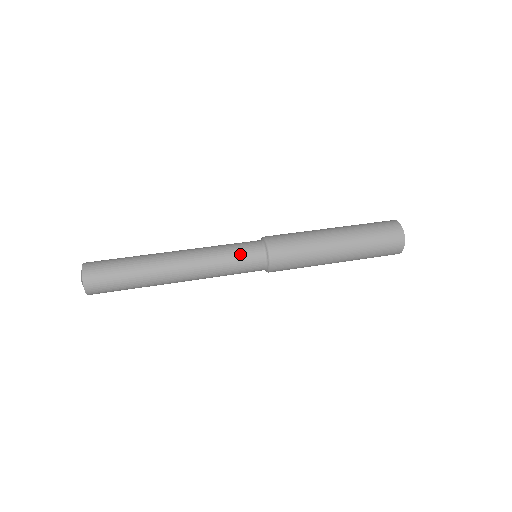
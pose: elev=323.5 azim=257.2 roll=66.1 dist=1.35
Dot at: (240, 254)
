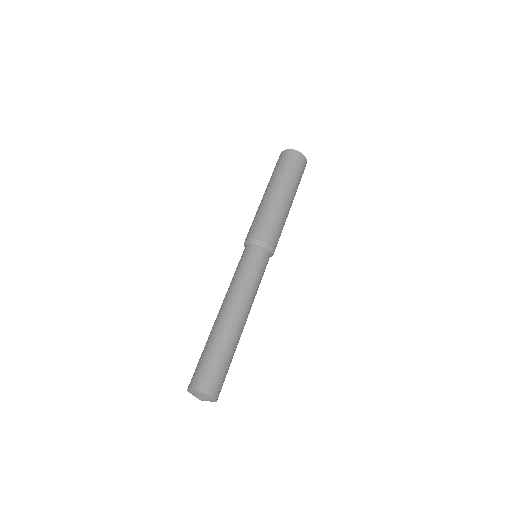
Dot at: (263, 271)
